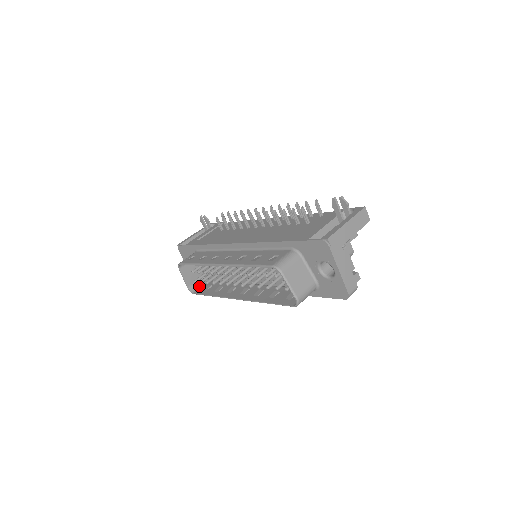
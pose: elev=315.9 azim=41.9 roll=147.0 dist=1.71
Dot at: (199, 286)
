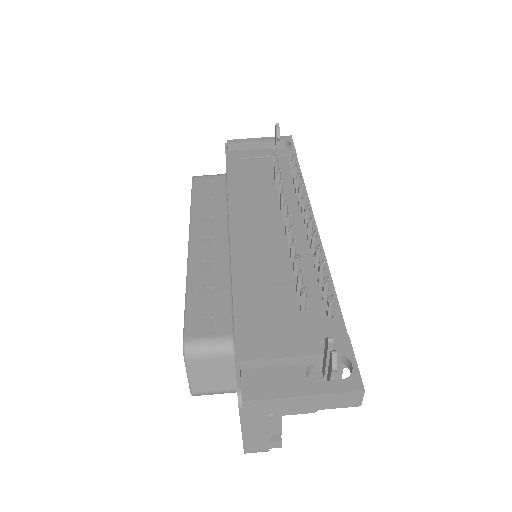
Dot at: occluded
